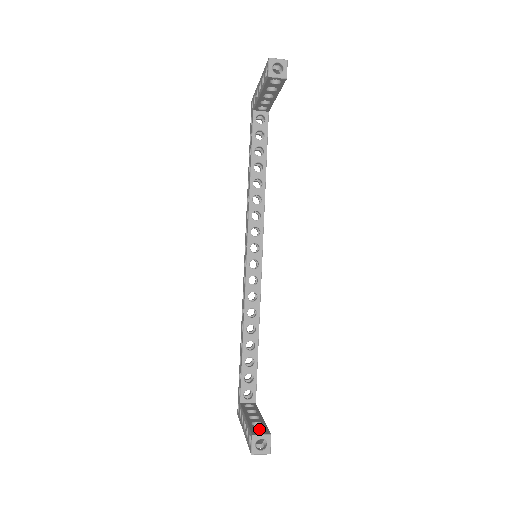
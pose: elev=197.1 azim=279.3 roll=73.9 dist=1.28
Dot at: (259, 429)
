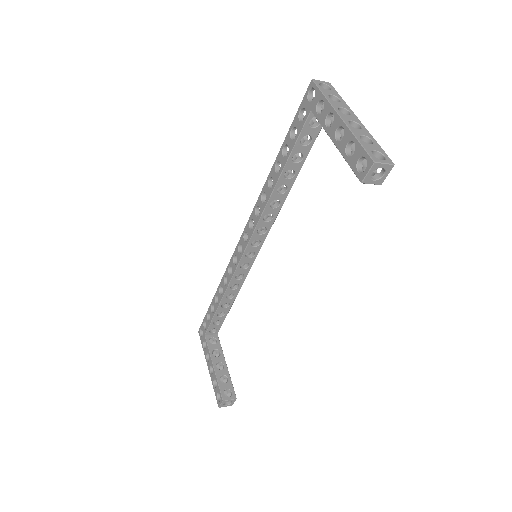
Dot at: (227, 389)
